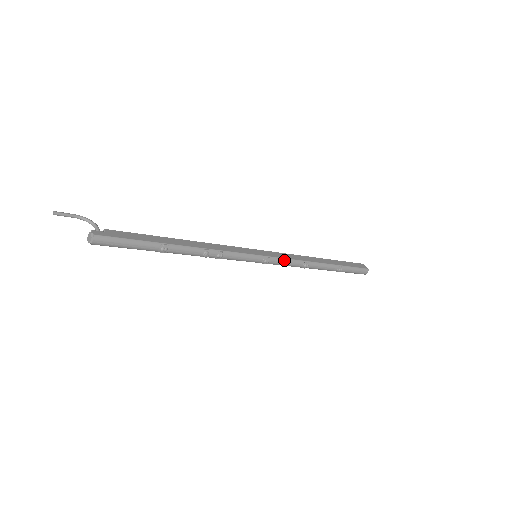
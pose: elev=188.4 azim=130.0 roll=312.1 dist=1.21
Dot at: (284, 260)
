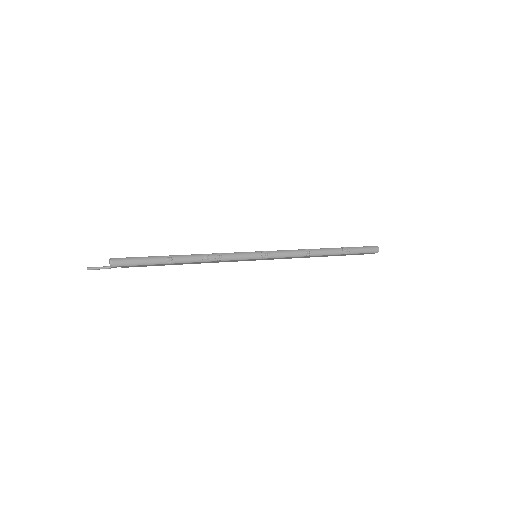
Dot at: (282, 251)
